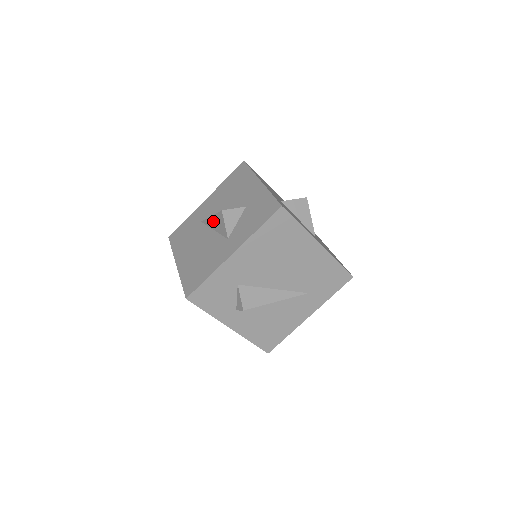
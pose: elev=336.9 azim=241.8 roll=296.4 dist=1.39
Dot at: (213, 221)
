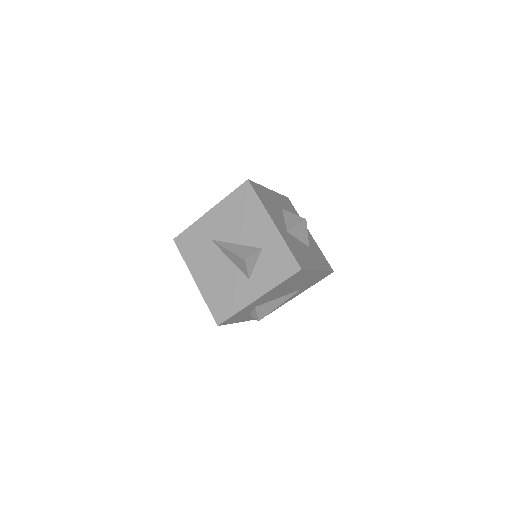
Dot at: (230, 255)
